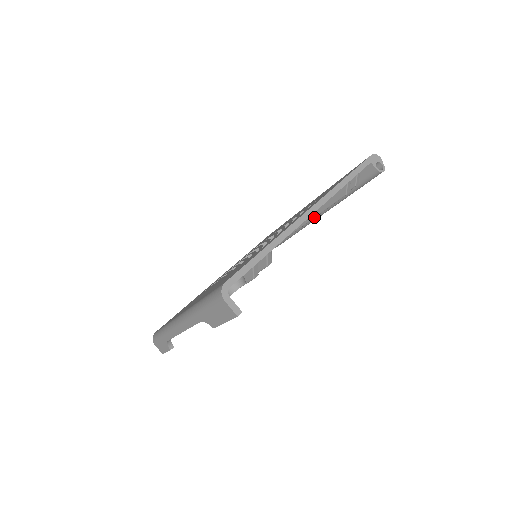
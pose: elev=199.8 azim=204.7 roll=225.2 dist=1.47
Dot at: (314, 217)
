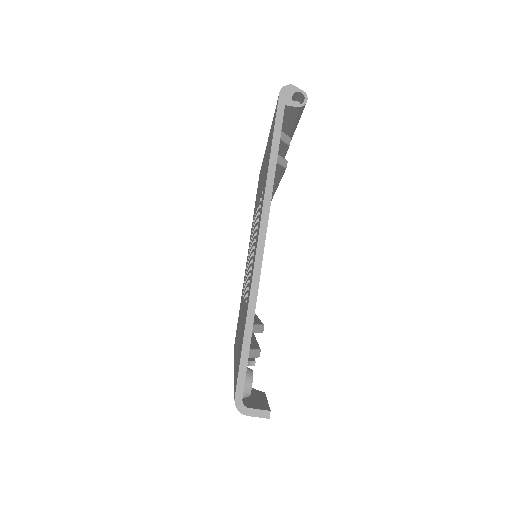
Dot at: (277, 186)
